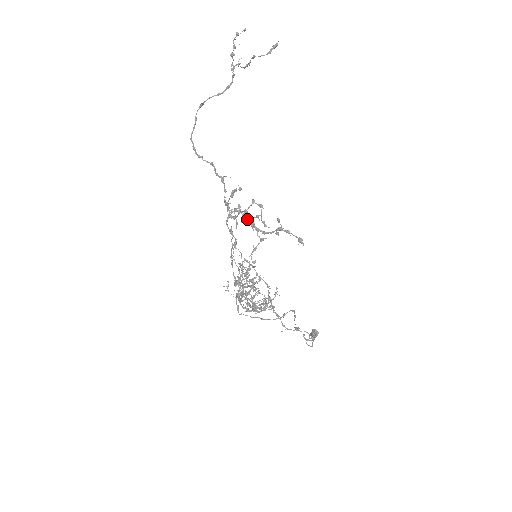
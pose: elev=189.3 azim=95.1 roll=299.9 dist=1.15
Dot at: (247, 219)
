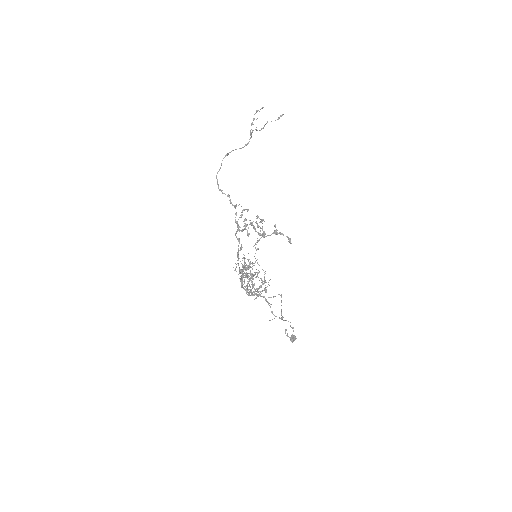
Dot at: (253, 226)
